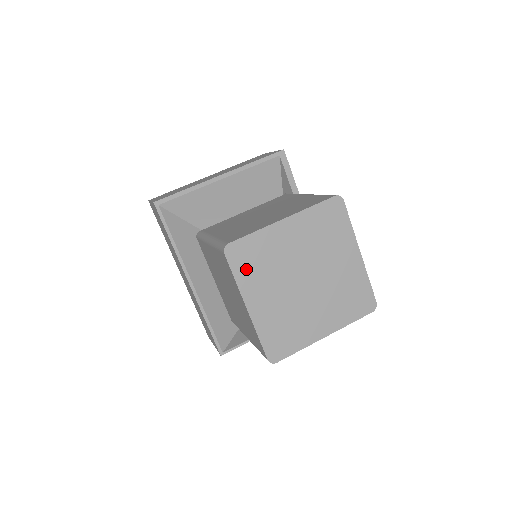
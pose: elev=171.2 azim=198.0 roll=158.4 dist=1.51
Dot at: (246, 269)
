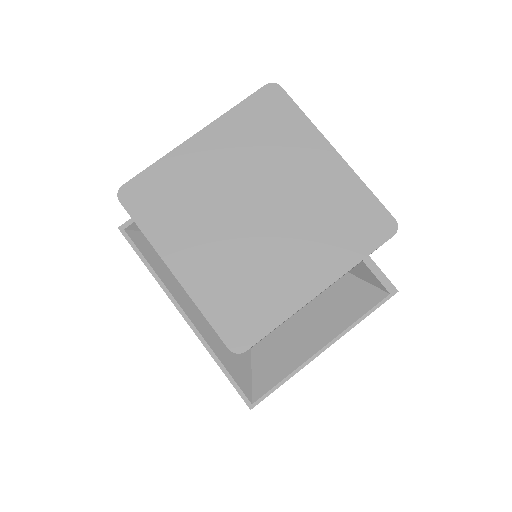
Dot at: (156, 215)
